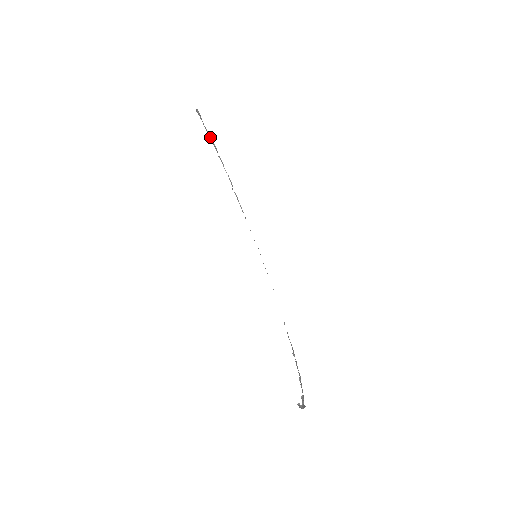
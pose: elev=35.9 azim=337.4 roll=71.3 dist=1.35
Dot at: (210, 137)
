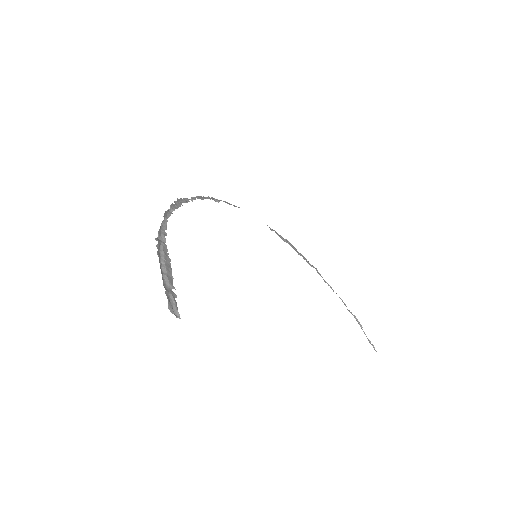
Dot at: (165, 268)
